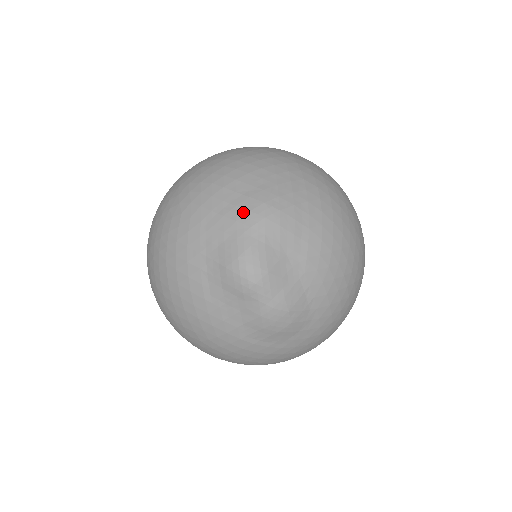
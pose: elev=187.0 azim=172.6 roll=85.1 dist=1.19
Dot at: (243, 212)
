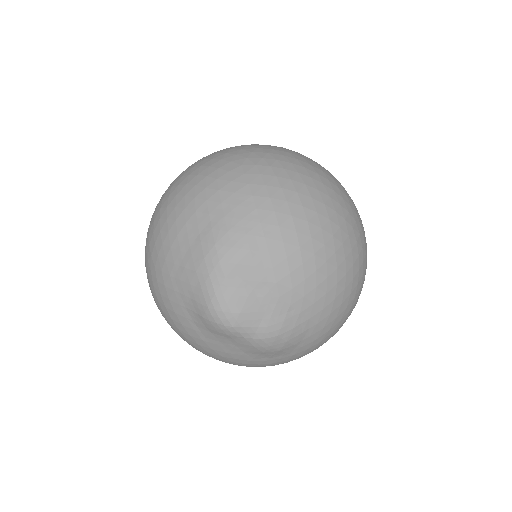
Dot at: (199, 261)
